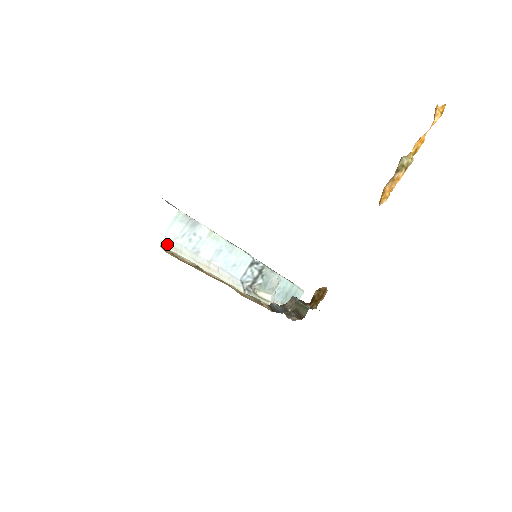
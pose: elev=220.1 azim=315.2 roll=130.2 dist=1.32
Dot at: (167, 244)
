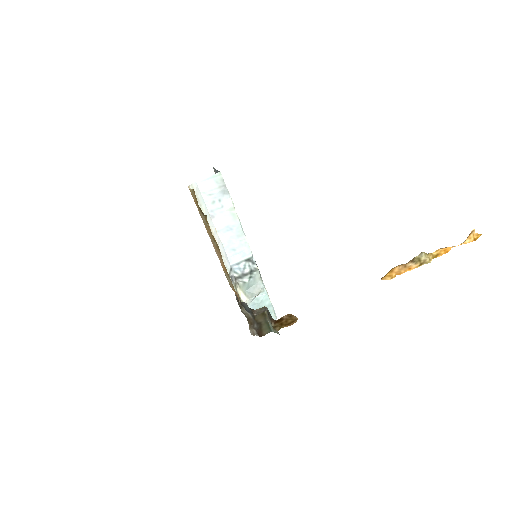
Dot at: occluded
